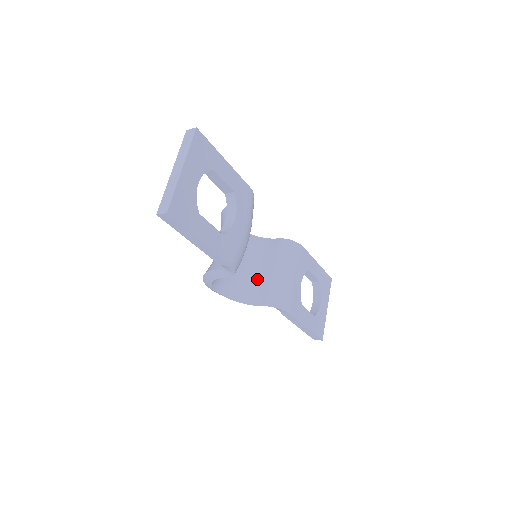
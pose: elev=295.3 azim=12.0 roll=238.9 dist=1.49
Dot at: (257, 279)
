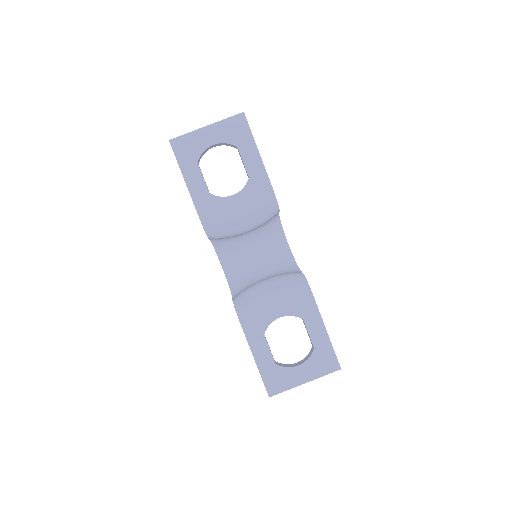
Dot at: (253, 282)
